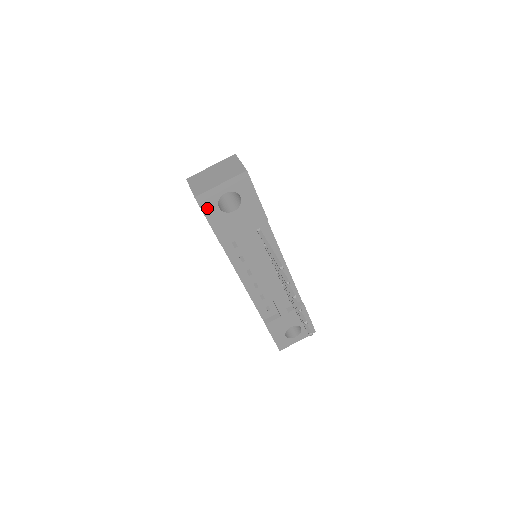
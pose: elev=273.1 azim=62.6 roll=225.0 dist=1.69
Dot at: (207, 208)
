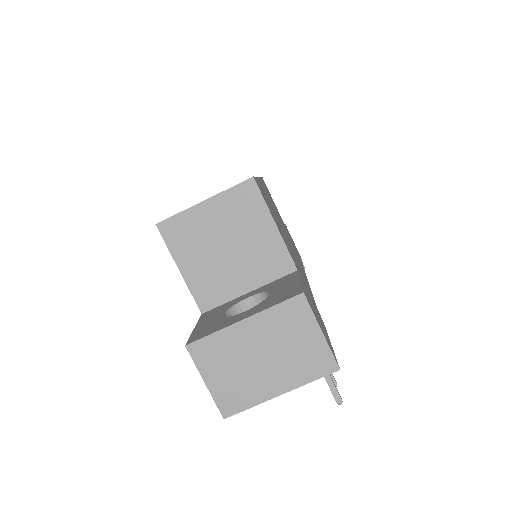
Dot at: occluded
